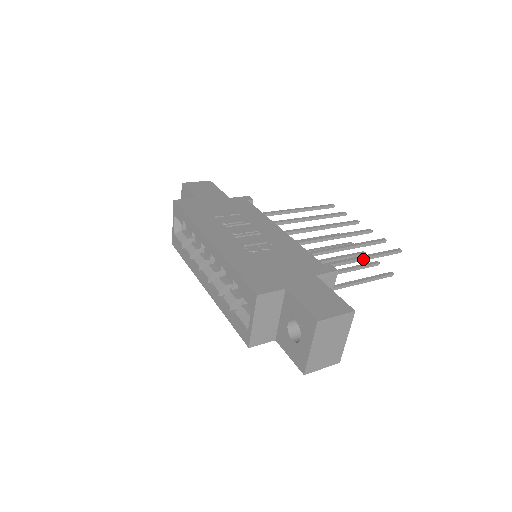
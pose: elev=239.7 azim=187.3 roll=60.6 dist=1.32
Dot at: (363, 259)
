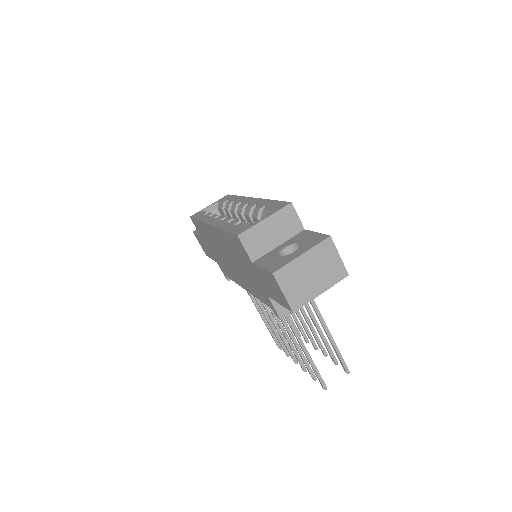
Dot at: (328, 332)
